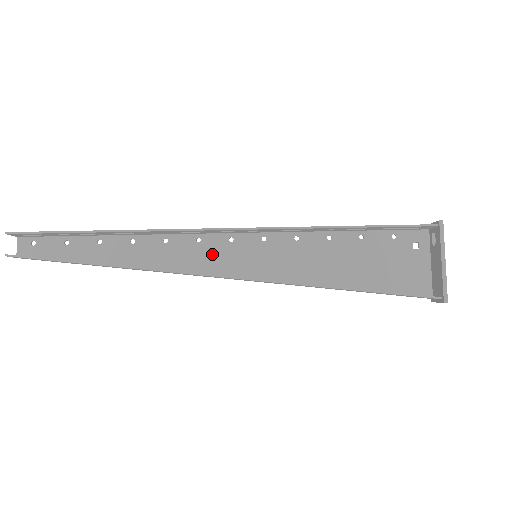
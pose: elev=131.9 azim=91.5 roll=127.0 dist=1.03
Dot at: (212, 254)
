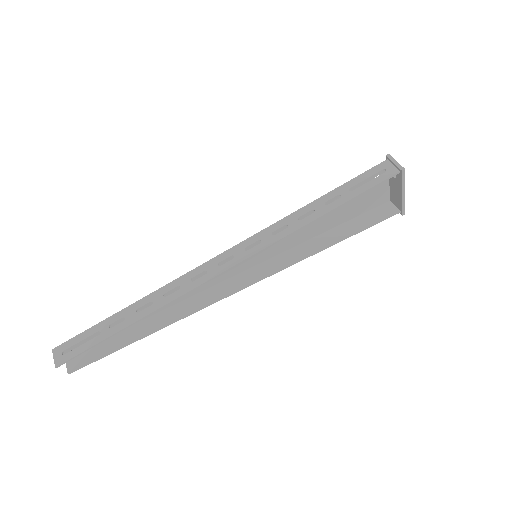
Dot at: occluded
